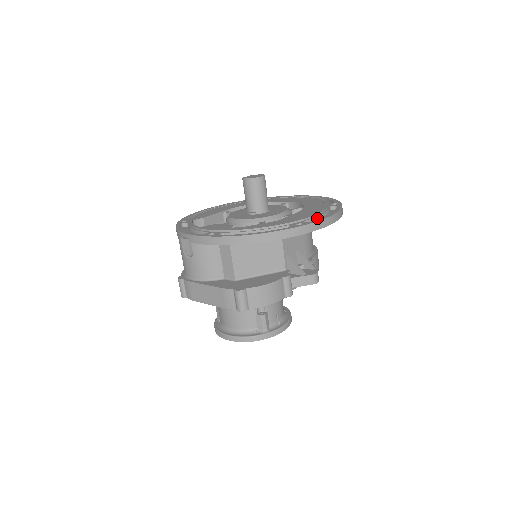
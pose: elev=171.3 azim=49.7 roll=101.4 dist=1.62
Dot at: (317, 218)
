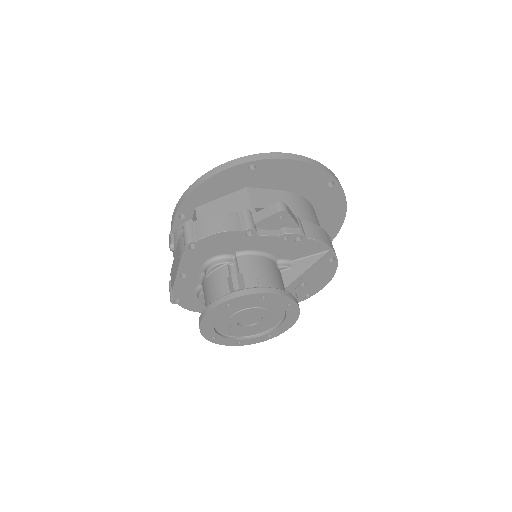
Dot at: occluded
